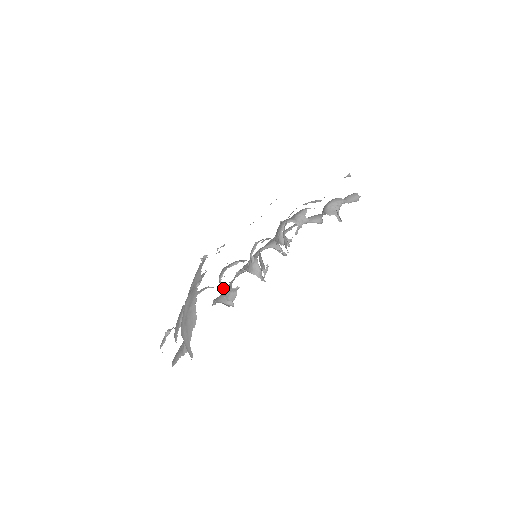
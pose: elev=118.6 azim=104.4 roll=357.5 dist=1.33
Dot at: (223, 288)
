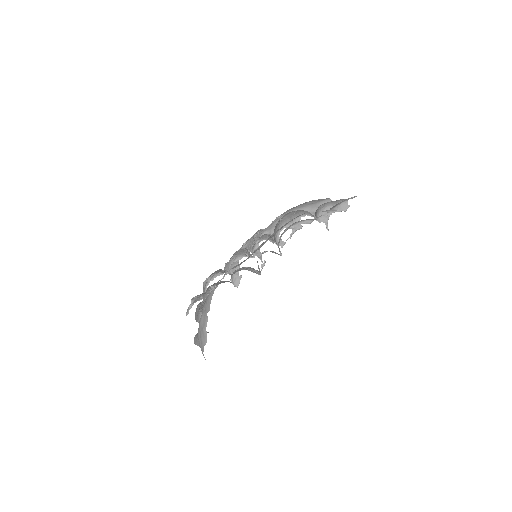
Dot at: (231, 274)
